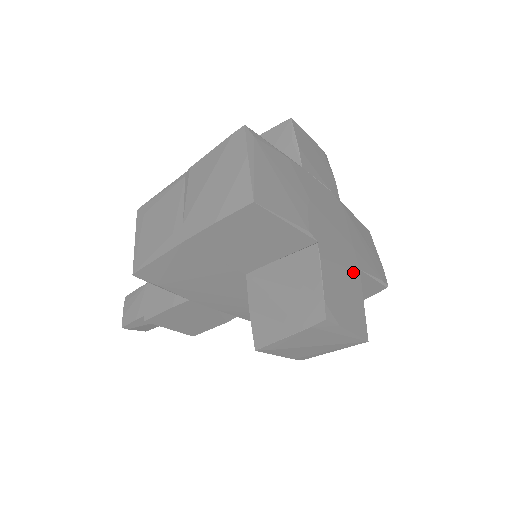
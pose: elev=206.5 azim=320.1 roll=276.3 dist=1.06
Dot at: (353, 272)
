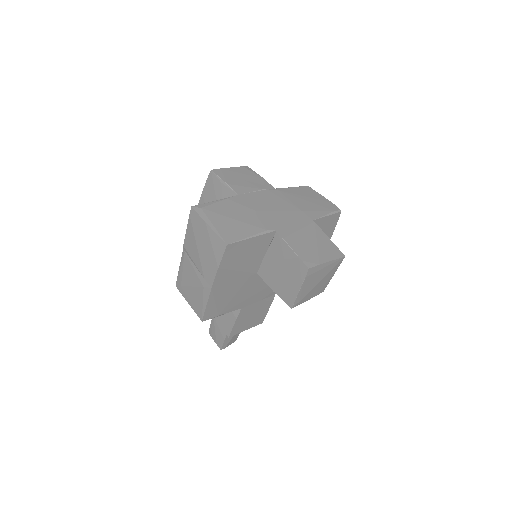
Dot at: (310, 226)
